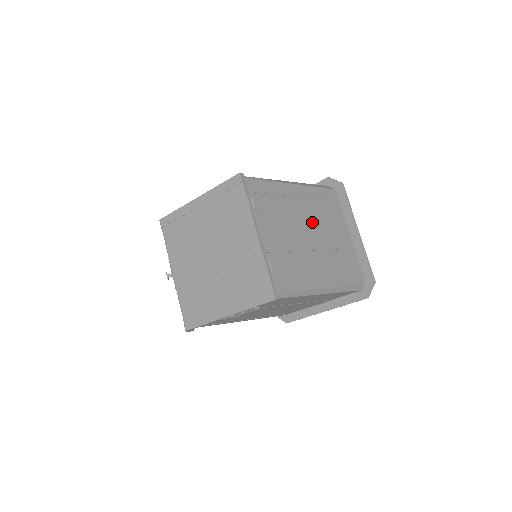
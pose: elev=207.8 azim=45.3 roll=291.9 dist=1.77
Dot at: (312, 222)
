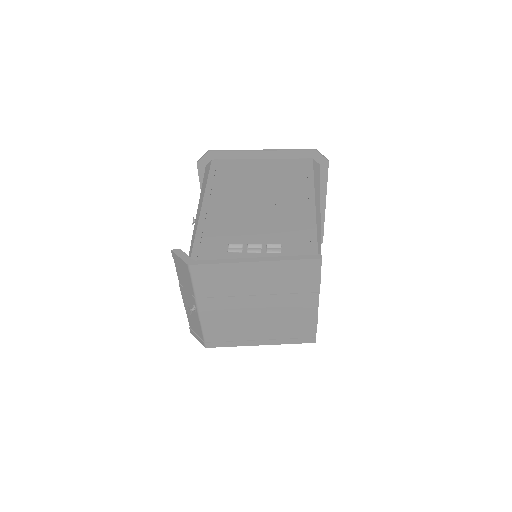
Dot at: occluded
